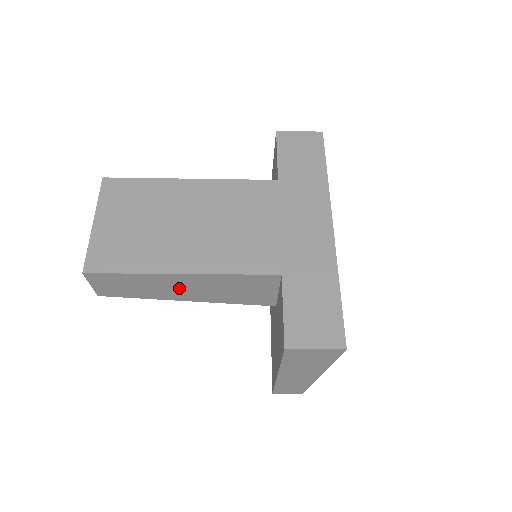
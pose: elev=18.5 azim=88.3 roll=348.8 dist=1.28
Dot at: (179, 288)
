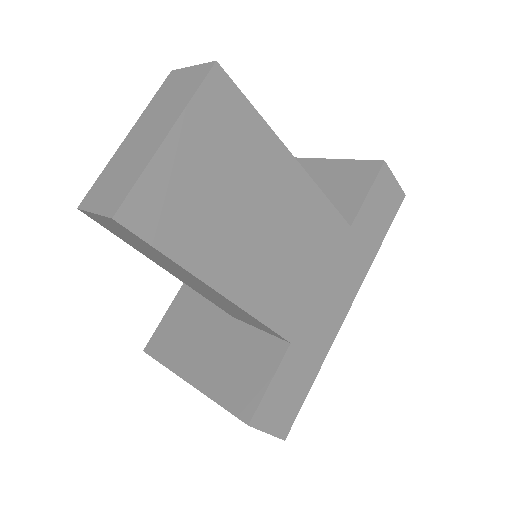
Dot at: (187, 278)
